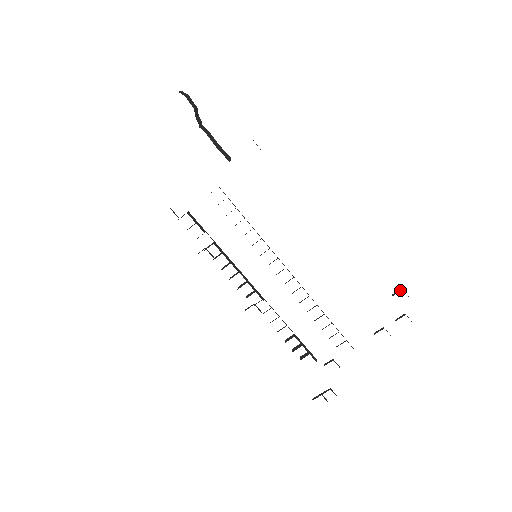
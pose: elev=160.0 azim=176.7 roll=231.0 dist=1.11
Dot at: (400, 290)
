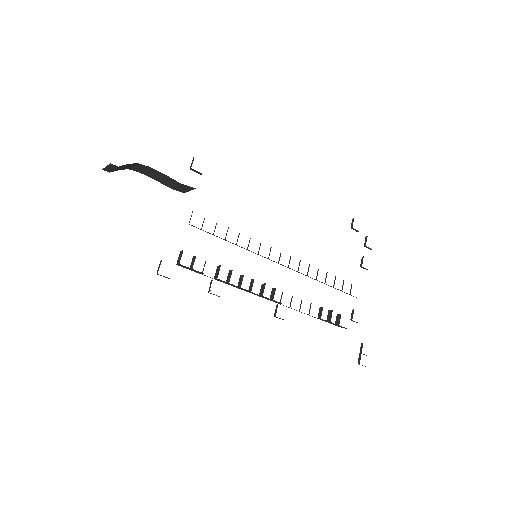
Dot at: (353, 220)
